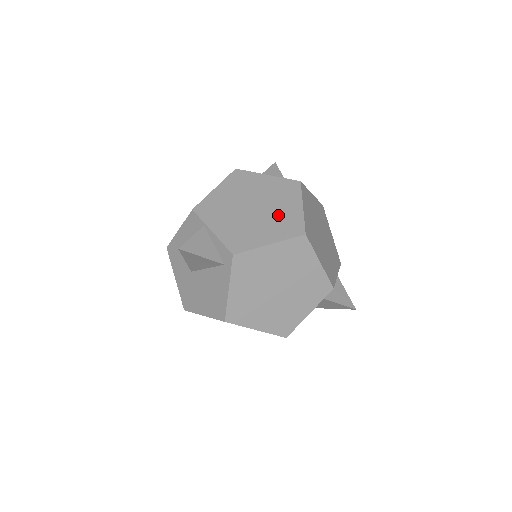
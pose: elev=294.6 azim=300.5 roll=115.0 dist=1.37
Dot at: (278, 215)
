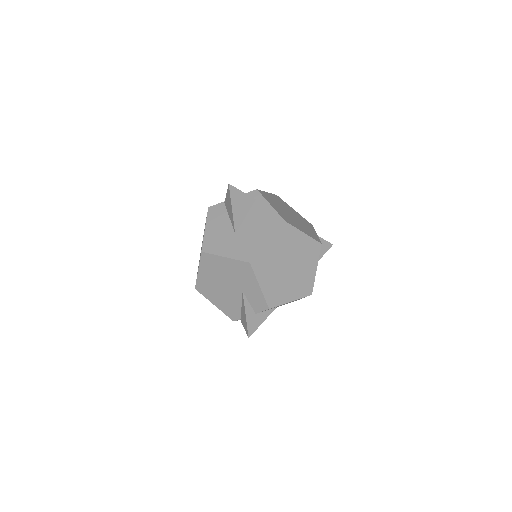
Dot at: occluded
